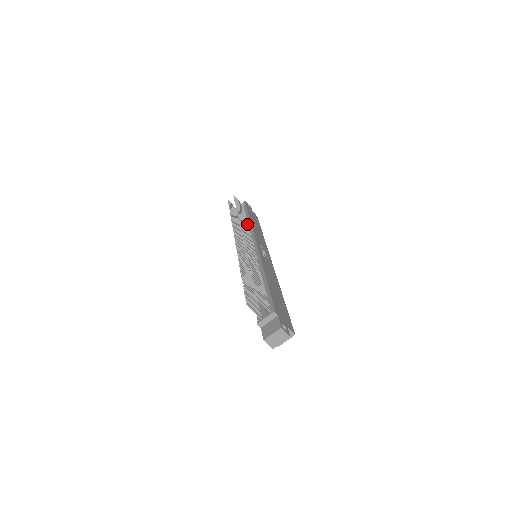
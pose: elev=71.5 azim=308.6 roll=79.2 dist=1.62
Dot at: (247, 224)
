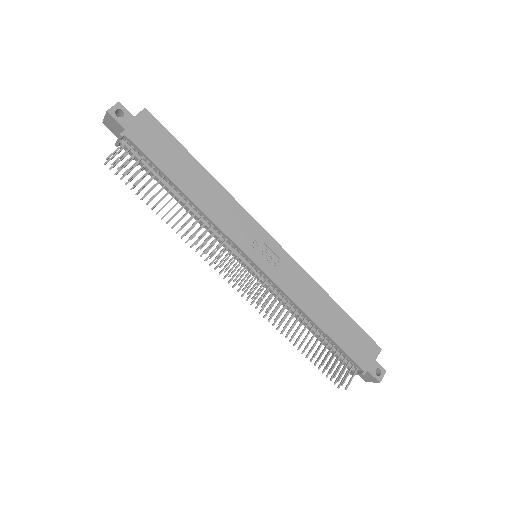
Dot at: (192, 209)
